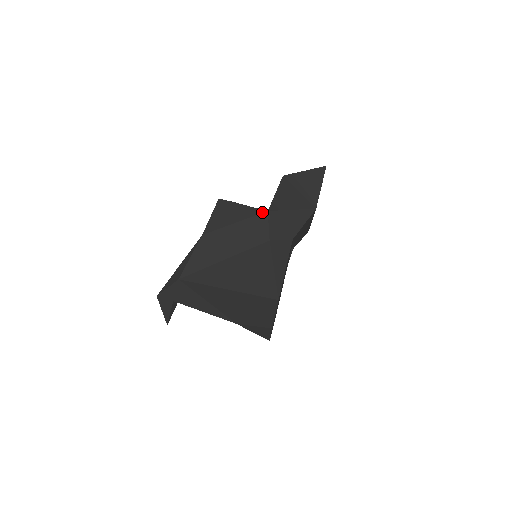
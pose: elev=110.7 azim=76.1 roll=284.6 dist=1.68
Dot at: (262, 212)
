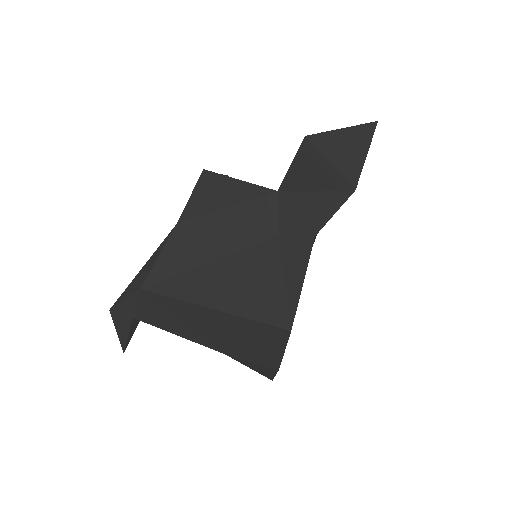
Dot at: (268, 192)
